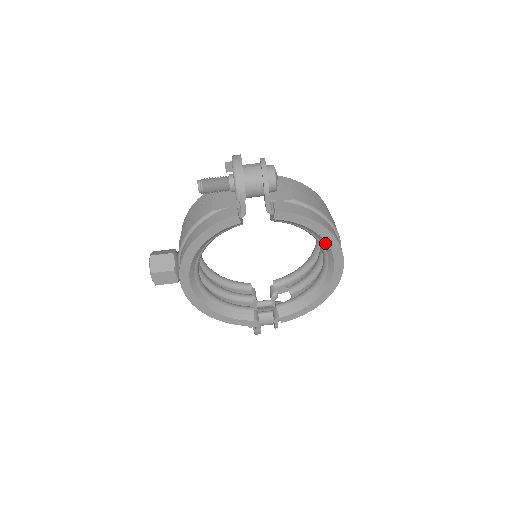
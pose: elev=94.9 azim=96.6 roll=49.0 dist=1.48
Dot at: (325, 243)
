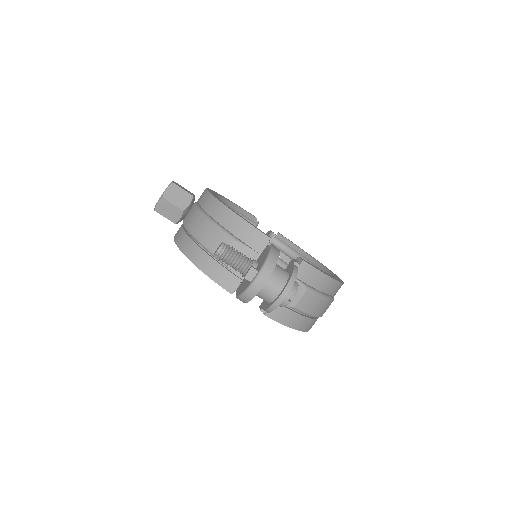
Dot at: occluded
